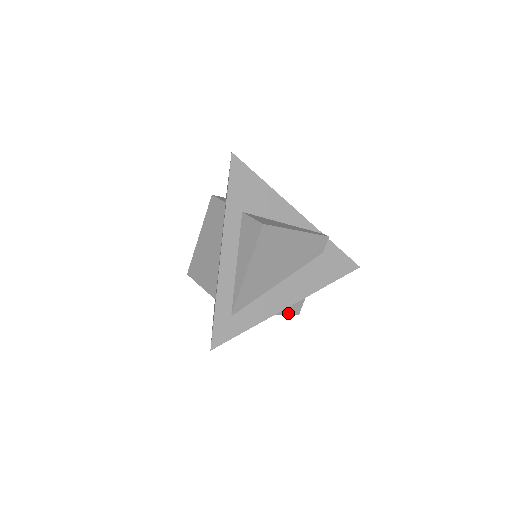
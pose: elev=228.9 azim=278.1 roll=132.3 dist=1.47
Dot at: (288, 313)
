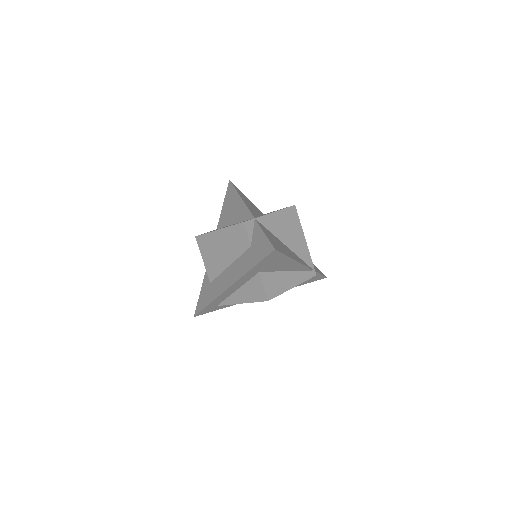
Dot at: occluded
